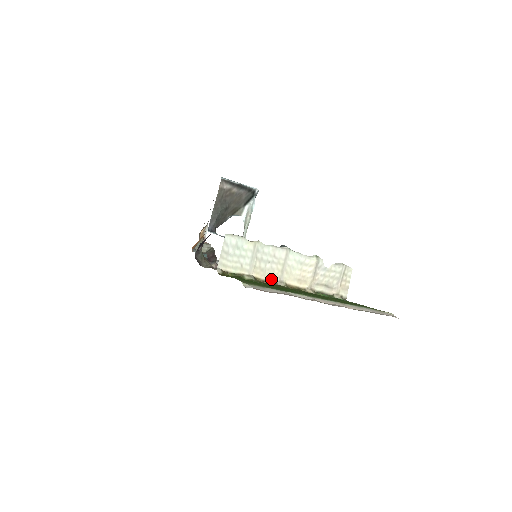
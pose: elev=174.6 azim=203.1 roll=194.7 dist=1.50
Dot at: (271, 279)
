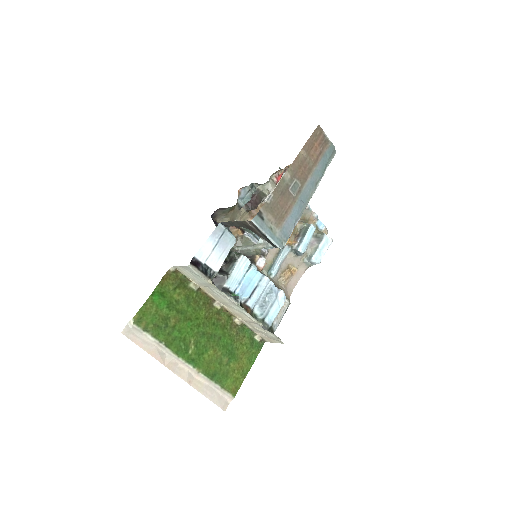
Dot at: (213, 297)
